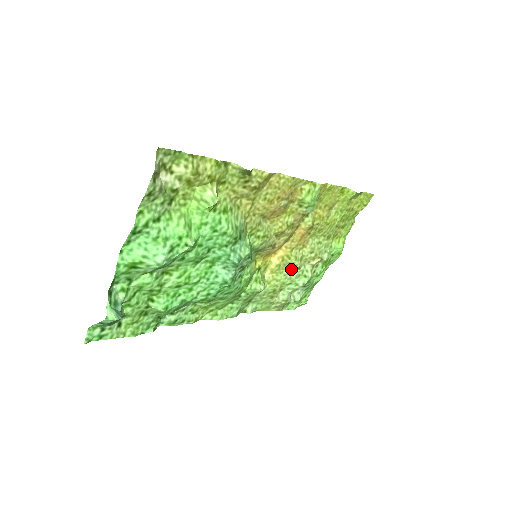
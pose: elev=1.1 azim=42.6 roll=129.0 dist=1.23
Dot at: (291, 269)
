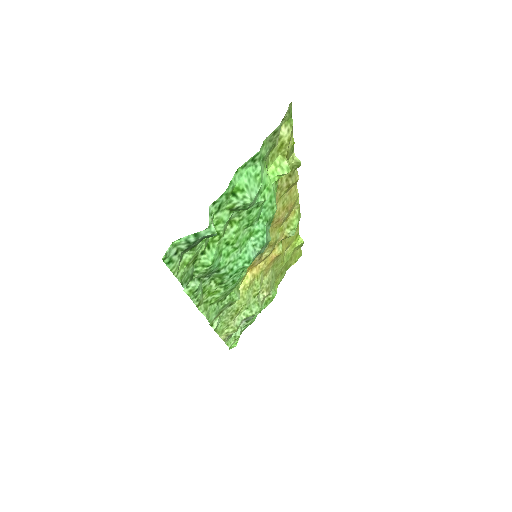
Dot at: (254, 292)
